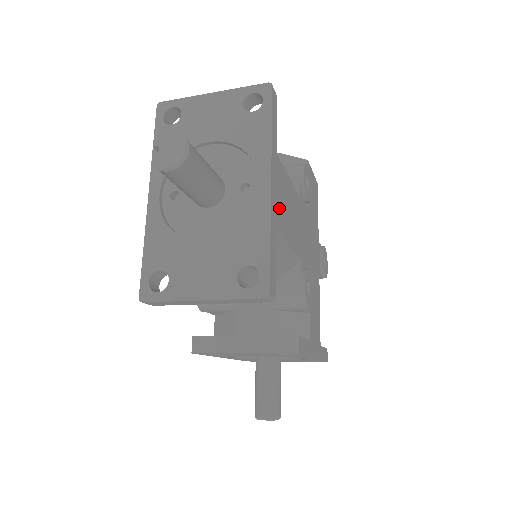
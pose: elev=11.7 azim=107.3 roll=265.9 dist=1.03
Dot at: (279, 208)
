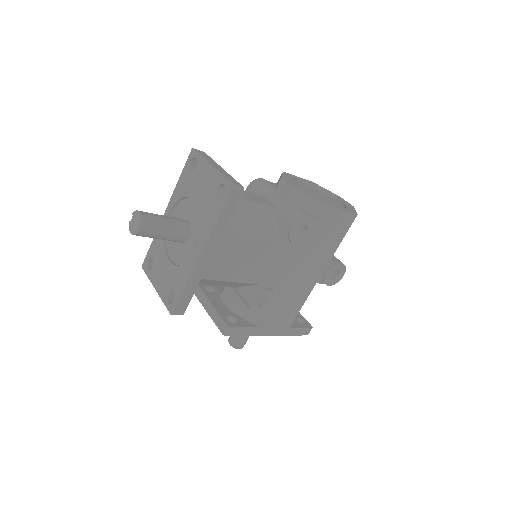
Dot at: (215, 265)
